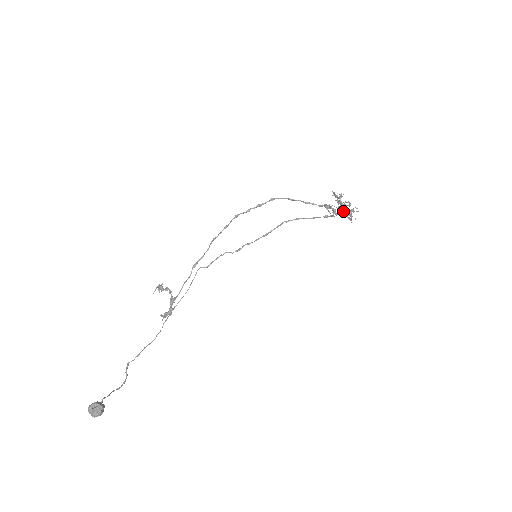
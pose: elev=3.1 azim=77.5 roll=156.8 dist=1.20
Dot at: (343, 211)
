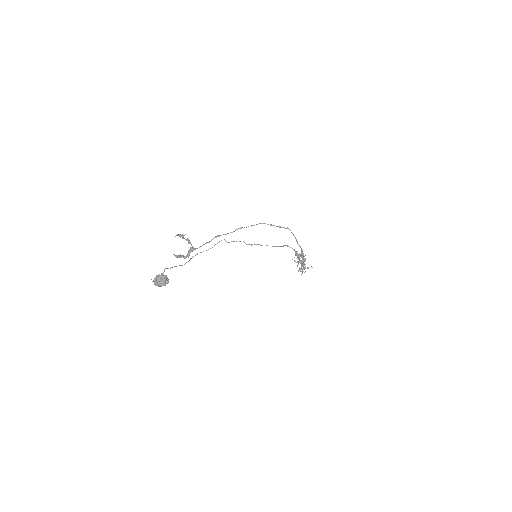
Dot at: occluded
